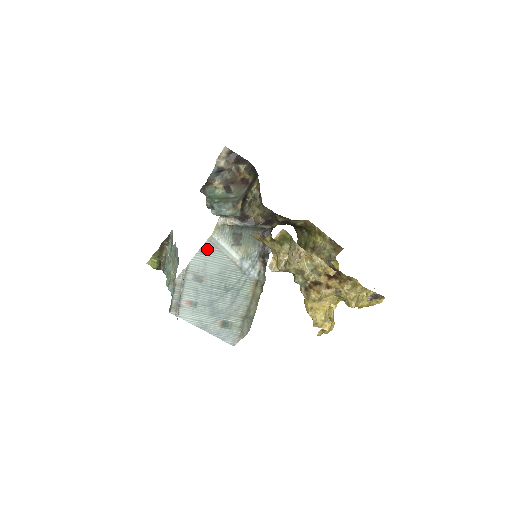
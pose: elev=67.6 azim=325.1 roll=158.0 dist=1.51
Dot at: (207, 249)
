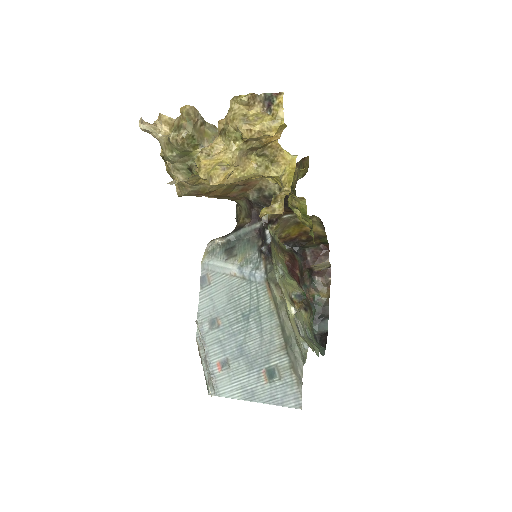
Dot at: (205, 280)
